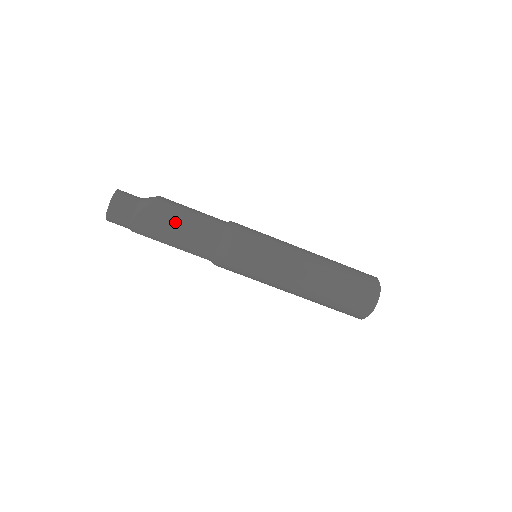
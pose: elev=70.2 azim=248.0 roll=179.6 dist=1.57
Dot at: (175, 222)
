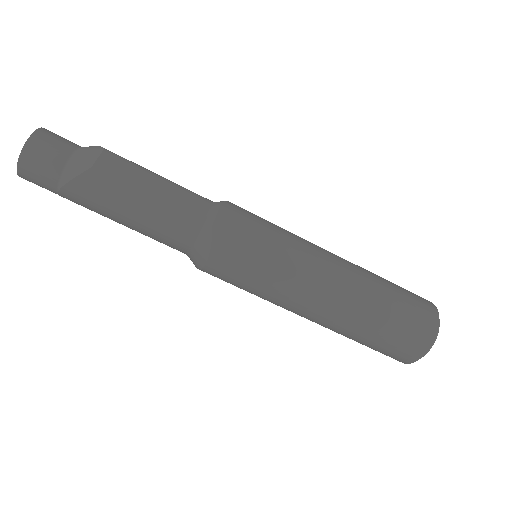
Dot at: (123, 207)
